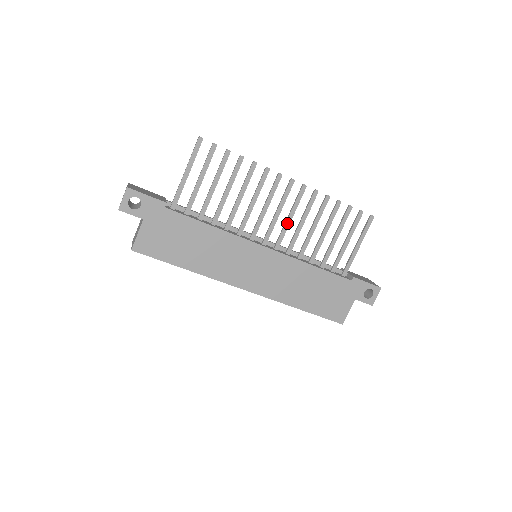
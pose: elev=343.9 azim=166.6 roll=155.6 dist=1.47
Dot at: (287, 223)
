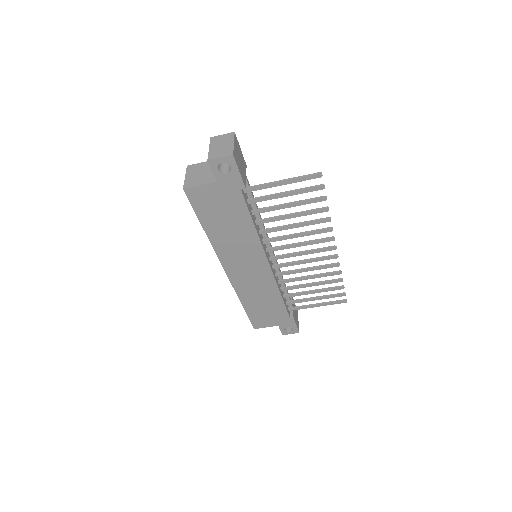
Dot at: (299, 263)
